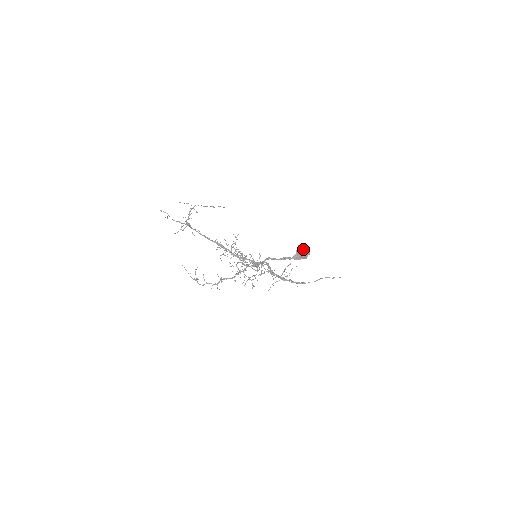
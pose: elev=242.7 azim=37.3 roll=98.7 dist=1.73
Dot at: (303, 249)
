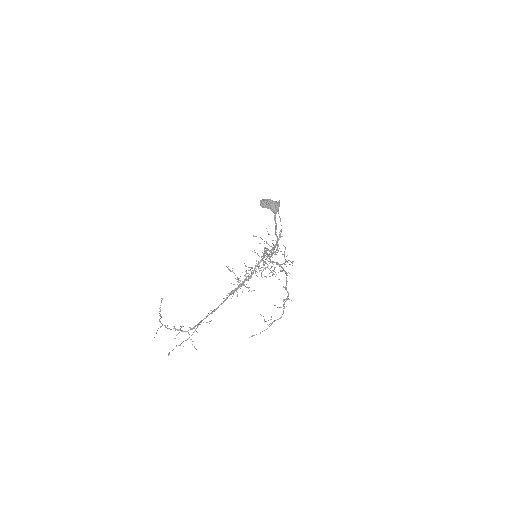
Dot at: (268, 201)
